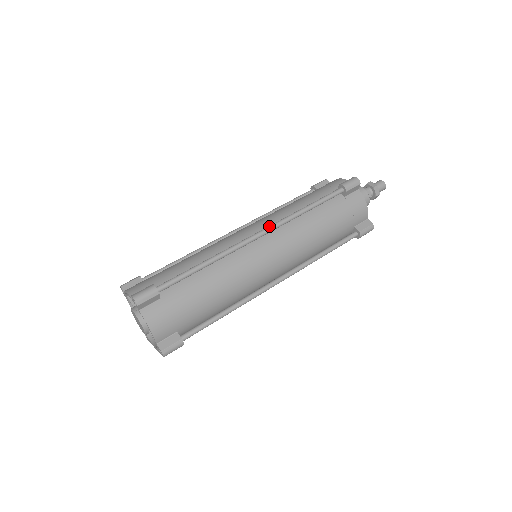
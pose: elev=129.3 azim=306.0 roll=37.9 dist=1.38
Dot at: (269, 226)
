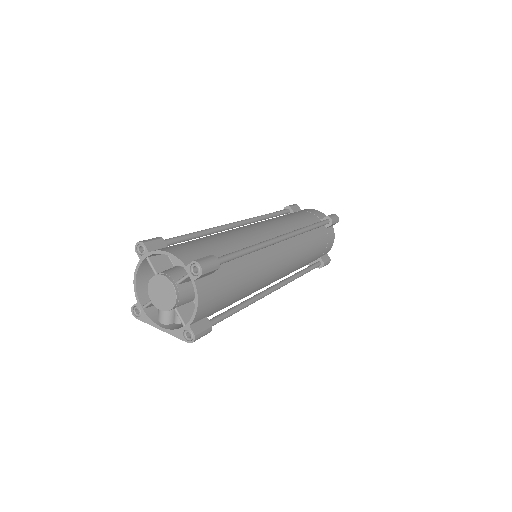
Dot at: (291, 232)
